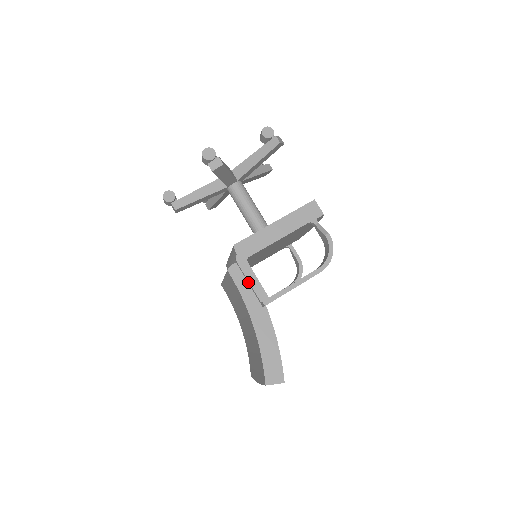
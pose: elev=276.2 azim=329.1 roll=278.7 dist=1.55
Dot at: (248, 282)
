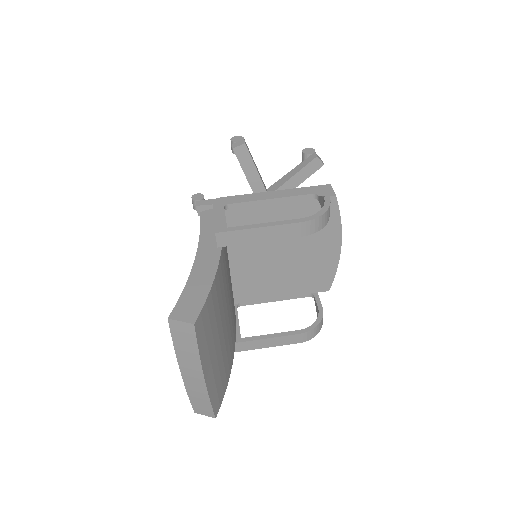
Dot at: (214, 223)
